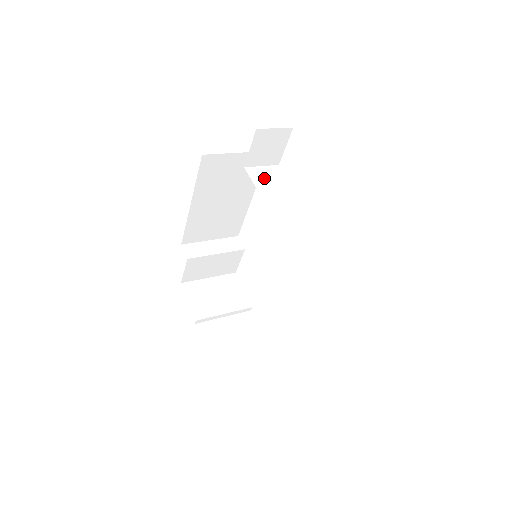
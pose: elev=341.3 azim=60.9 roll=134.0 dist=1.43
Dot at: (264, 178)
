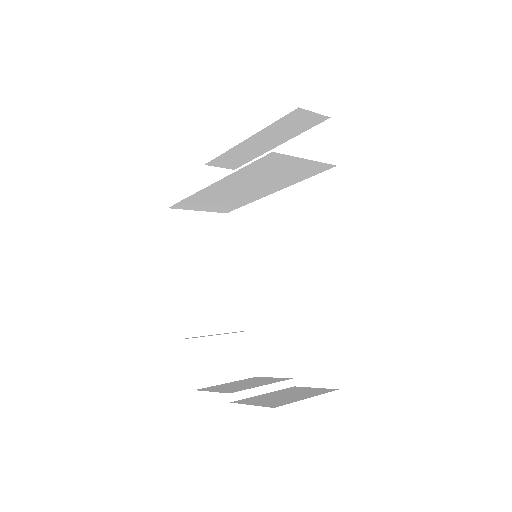
Dot at: (229, 202)
